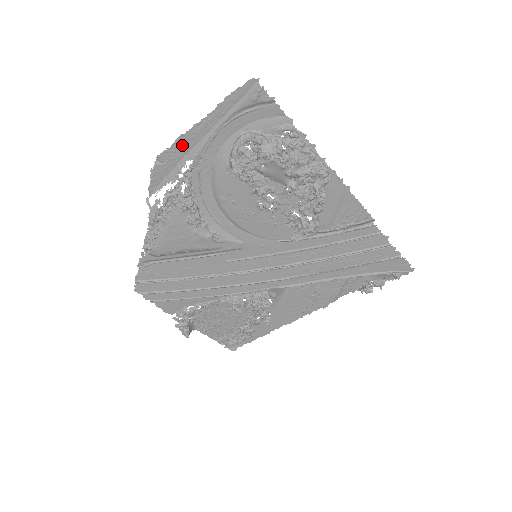
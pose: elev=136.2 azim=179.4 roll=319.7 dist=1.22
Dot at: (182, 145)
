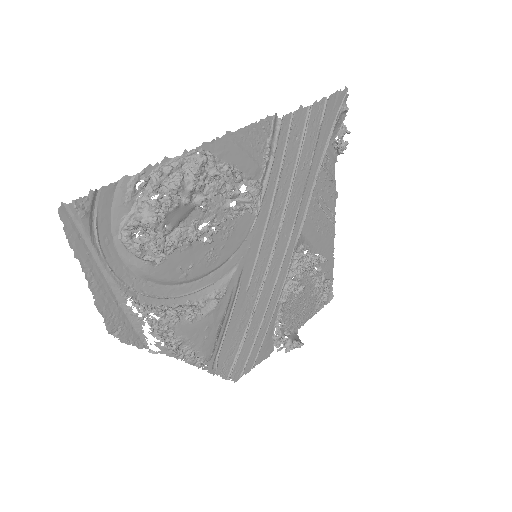
Dot at: (106, 305)
